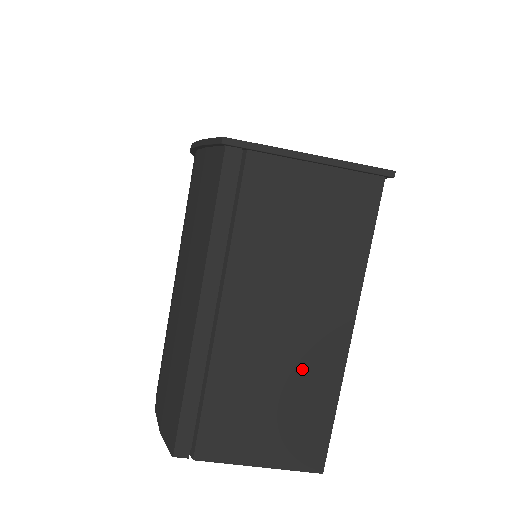
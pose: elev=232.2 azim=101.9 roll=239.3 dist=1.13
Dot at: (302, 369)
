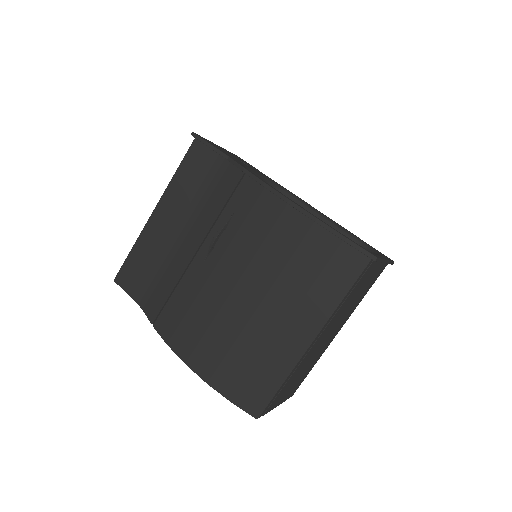
Dot at: (317, 355)
